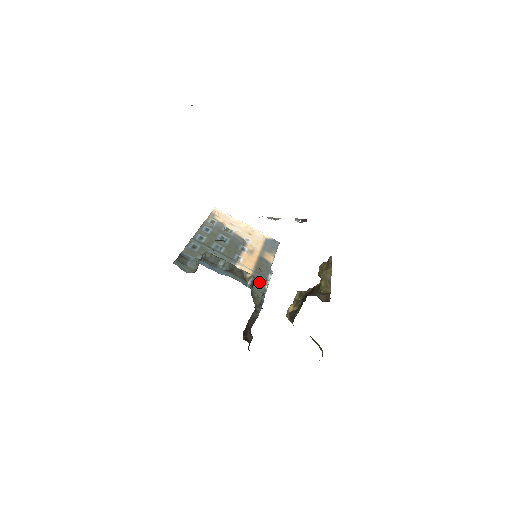
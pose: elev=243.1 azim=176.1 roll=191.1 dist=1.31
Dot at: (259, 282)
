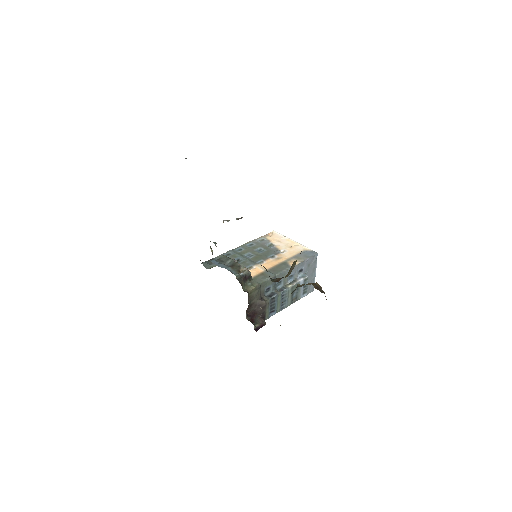
Dot at: (264, 277)
